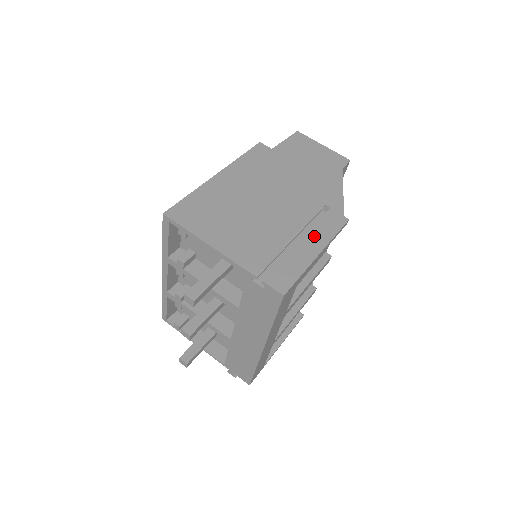
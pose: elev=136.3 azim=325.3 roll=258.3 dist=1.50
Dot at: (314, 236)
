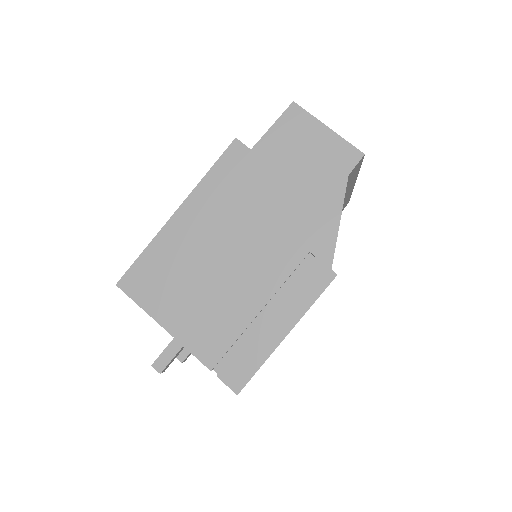
Dot at: (285, 307)
